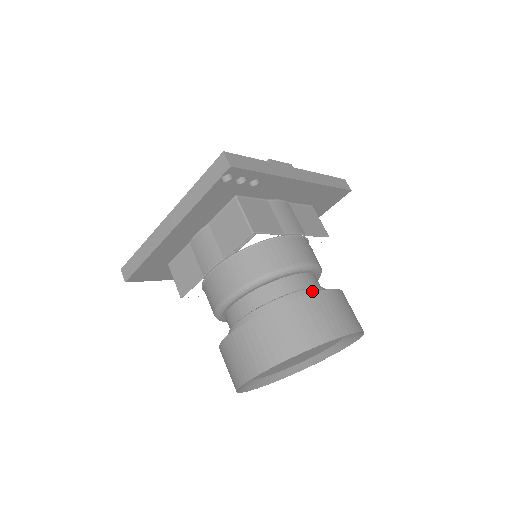
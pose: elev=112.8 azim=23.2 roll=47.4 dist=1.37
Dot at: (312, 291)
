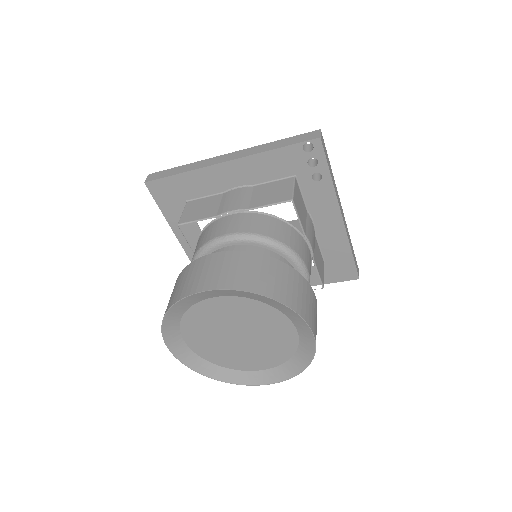
Dot at: occluded
